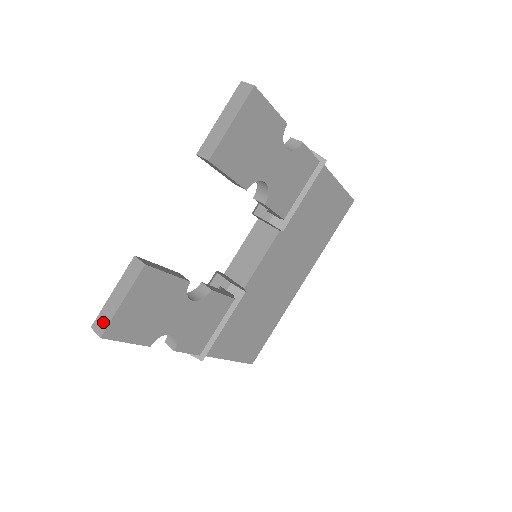
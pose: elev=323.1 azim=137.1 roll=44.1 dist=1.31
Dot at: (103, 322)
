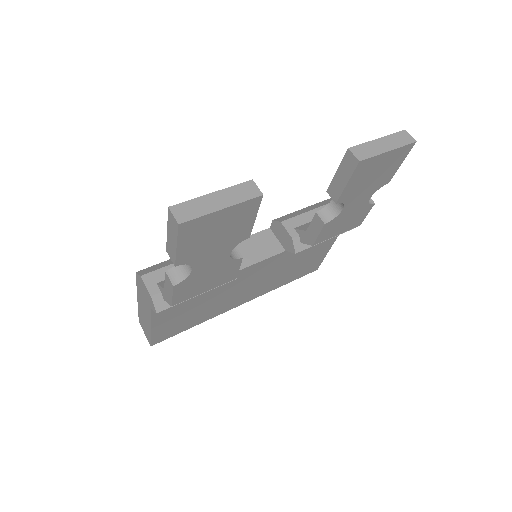
Dot at: (189, 212)
